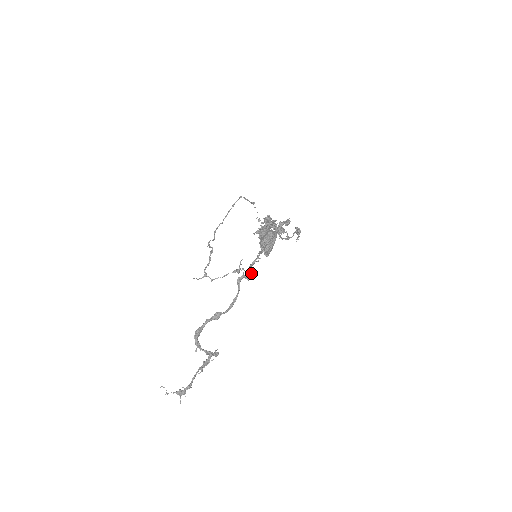
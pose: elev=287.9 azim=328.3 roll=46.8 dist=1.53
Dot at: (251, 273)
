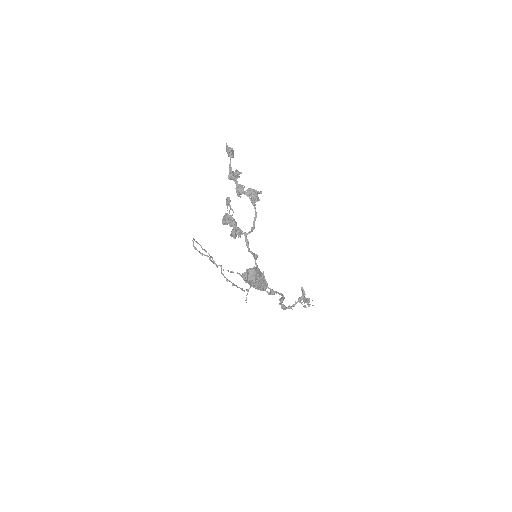
Dot at: (271, 291)
